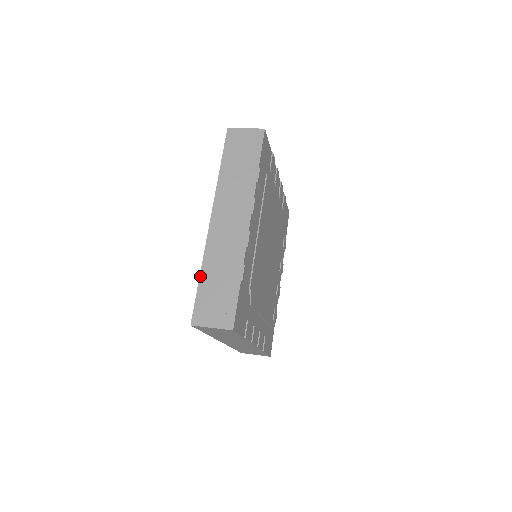
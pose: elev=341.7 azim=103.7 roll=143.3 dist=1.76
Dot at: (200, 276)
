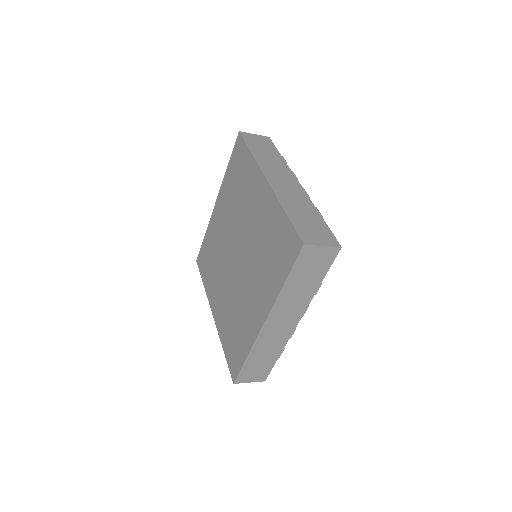
Dot at: (286, 212)
